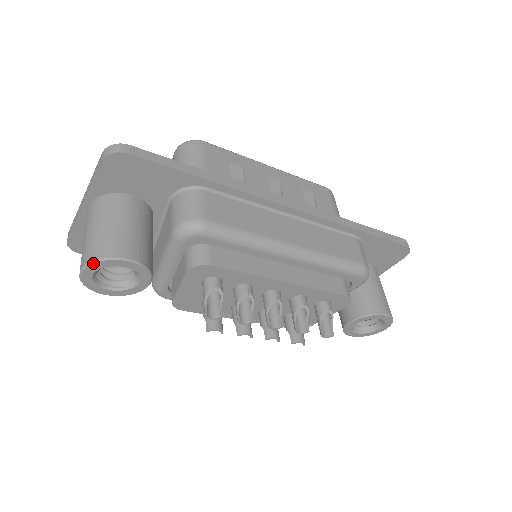
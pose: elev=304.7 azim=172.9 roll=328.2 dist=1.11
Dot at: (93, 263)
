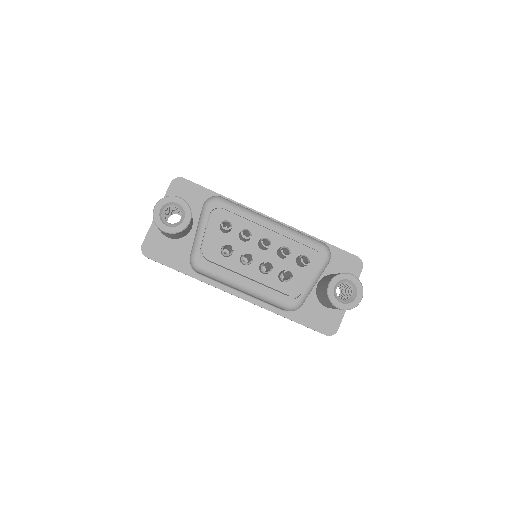
Dot at: (162, 199)
